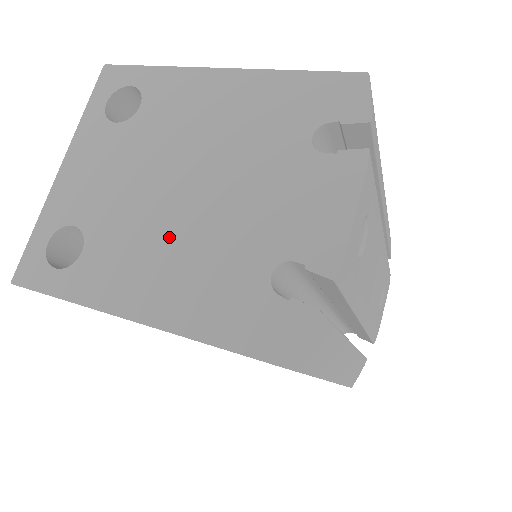
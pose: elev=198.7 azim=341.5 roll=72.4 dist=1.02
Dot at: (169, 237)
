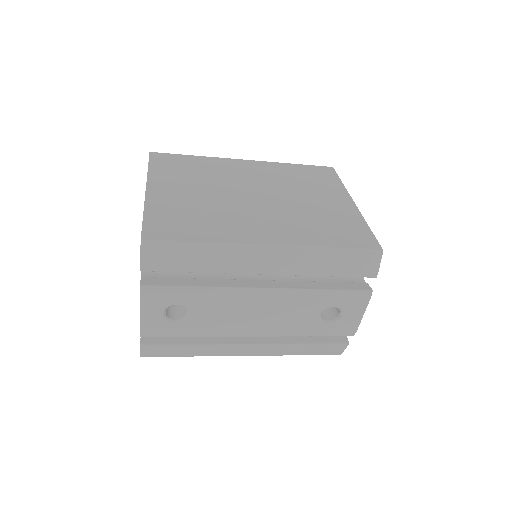
Dot at: occluded
